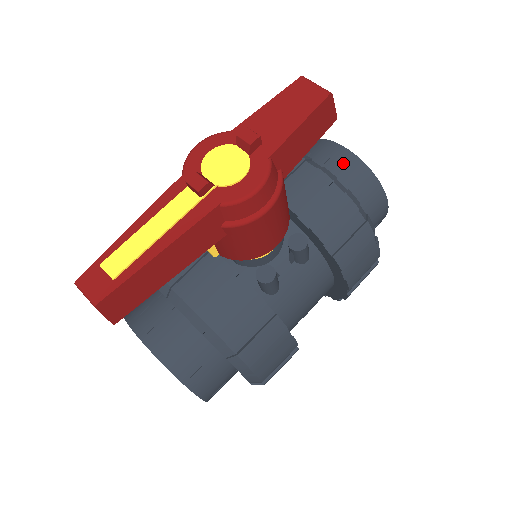
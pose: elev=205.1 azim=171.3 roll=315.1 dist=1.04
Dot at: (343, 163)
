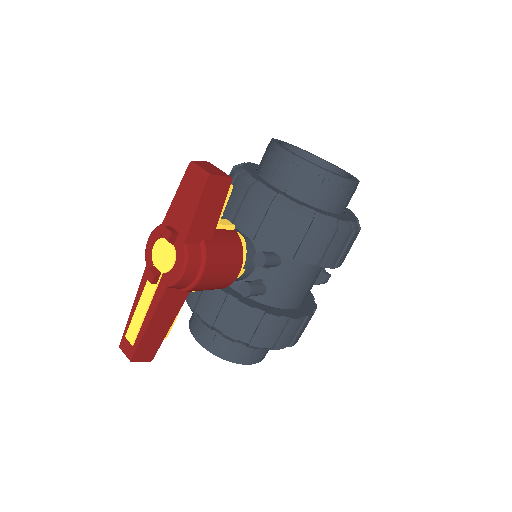
Dot at: (287, 168)
